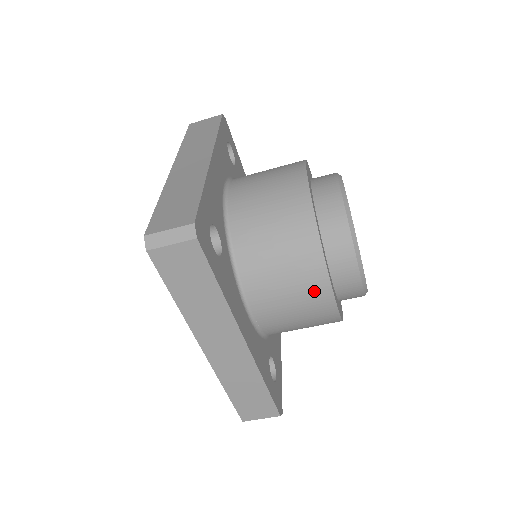
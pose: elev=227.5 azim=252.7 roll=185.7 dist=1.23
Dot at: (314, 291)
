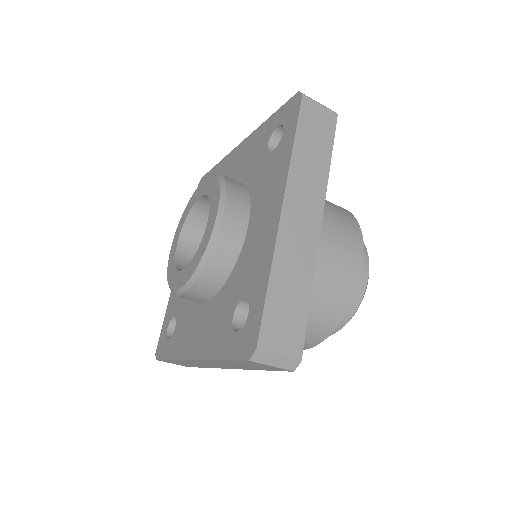
Dot at: occluded
